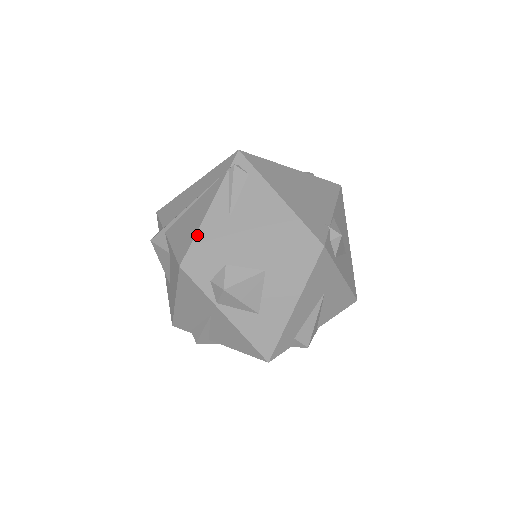
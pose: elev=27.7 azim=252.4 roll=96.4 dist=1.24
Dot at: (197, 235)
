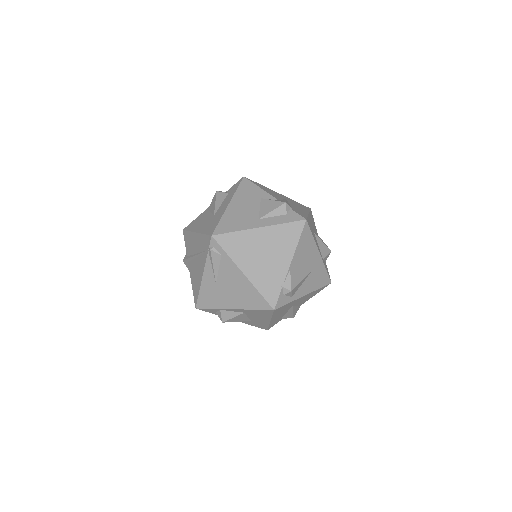
Dot at: (200, 292)
